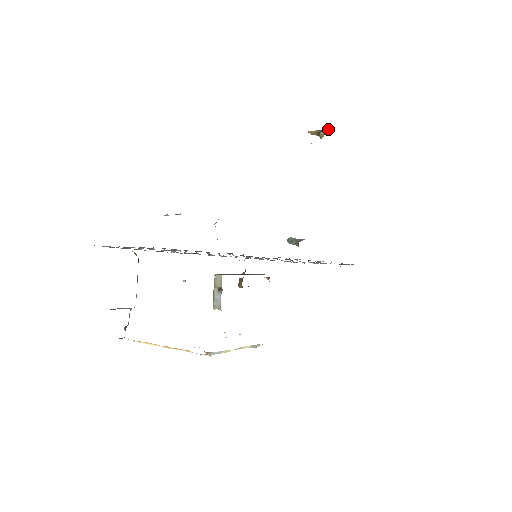
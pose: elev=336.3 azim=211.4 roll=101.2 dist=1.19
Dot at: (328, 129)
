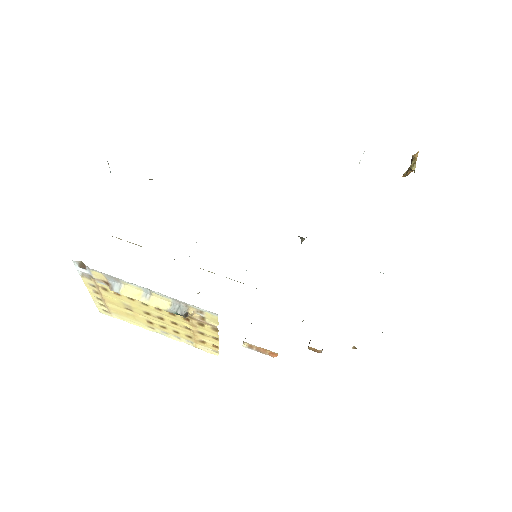
Dot at: (413, 156)
